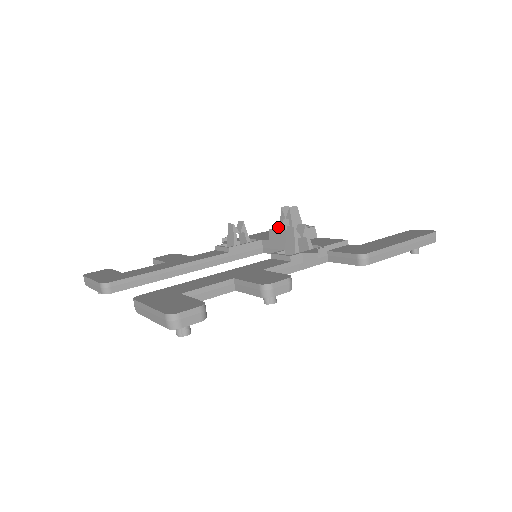
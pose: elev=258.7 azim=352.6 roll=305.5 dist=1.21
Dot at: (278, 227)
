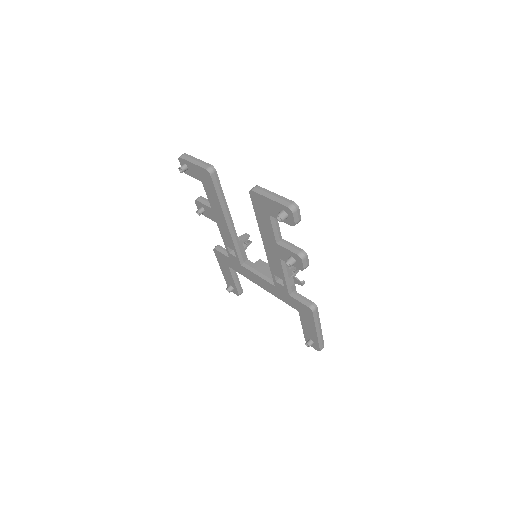
Dot at: occluded
